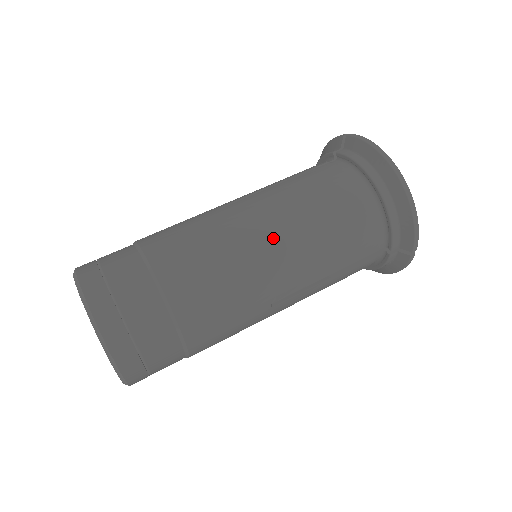
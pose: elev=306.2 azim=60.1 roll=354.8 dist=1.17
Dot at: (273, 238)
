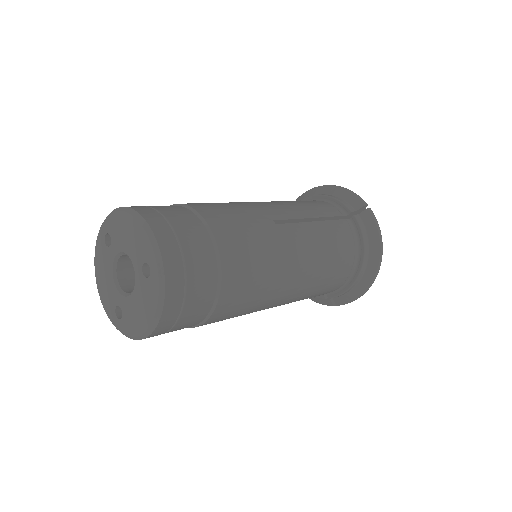
Dot at: occluded
